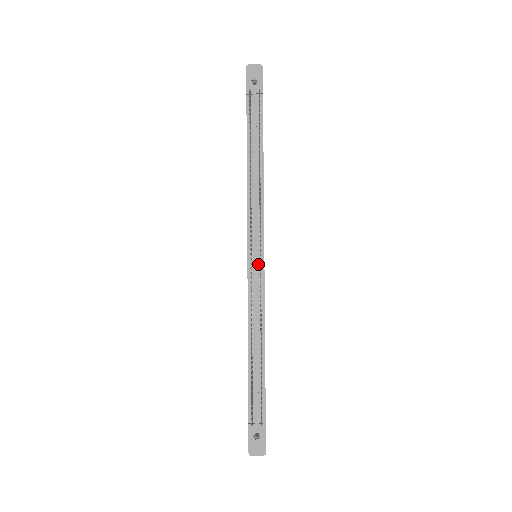
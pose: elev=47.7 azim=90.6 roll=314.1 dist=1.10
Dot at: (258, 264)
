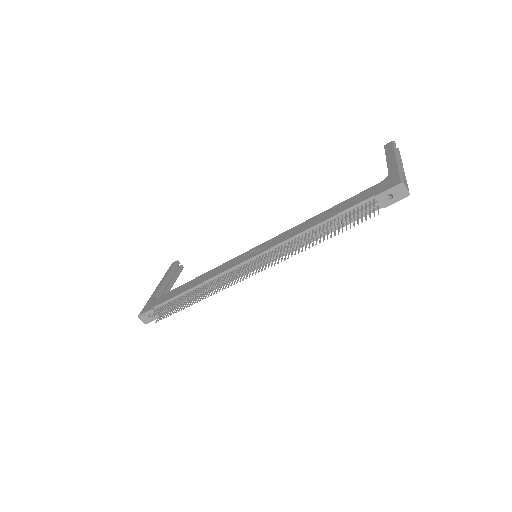
Dot at: occluded
